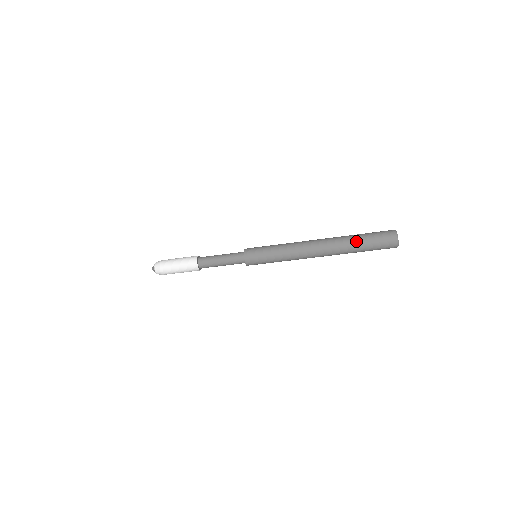
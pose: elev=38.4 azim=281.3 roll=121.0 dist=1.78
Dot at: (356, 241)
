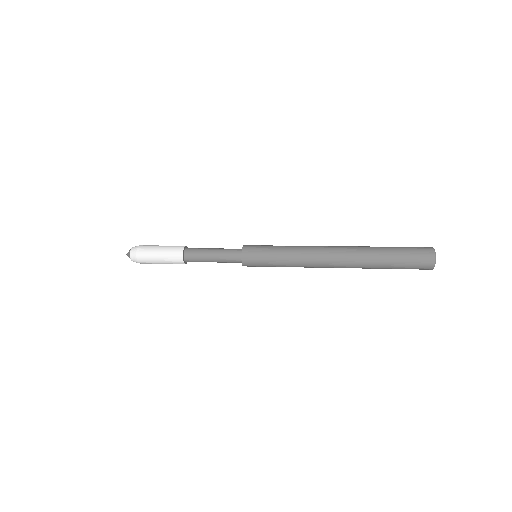
Dot at: (382, 263)
